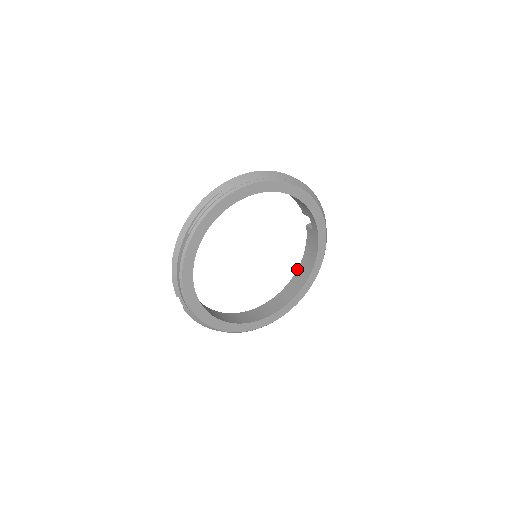
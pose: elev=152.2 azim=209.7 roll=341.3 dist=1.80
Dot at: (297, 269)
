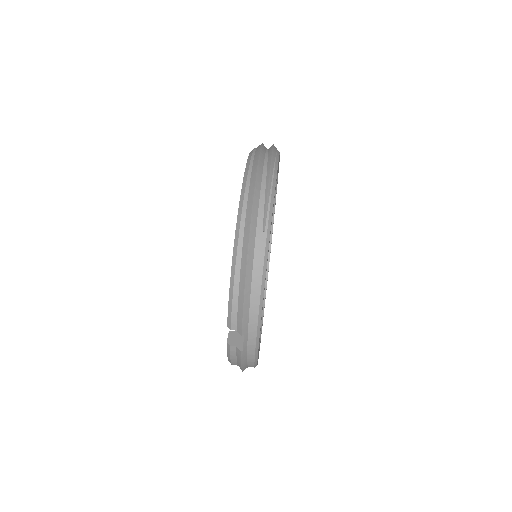
Dot at: occluded
